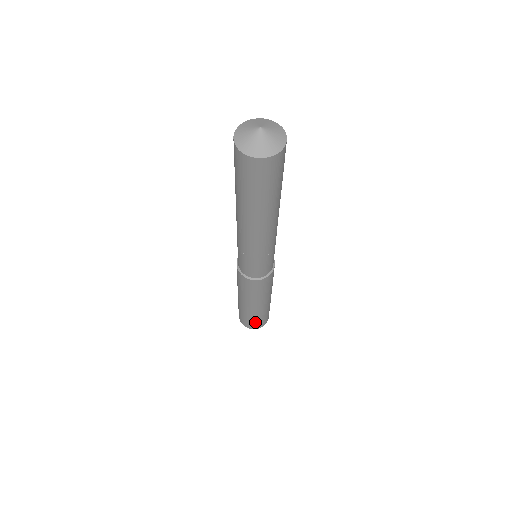
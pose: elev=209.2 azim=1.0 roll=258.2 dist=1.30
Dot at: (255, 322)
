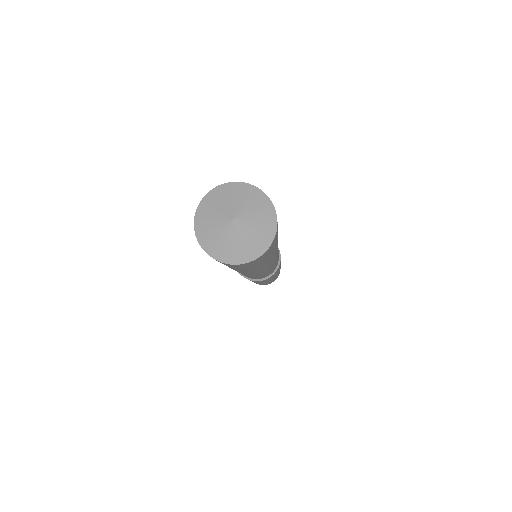
Dot at: occluded
